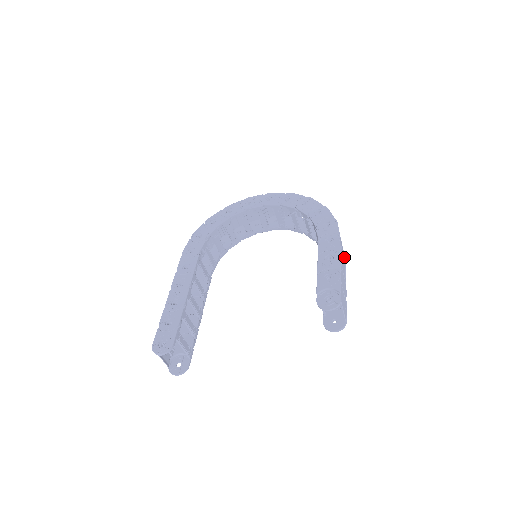
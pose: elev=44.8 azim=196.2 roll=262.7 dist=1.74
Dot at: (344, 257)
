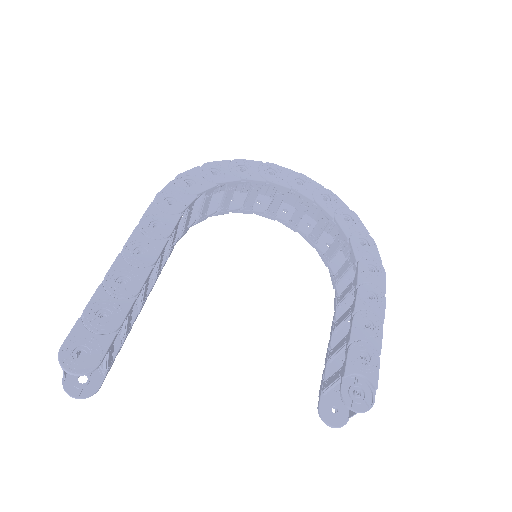
Dot at: occluded
